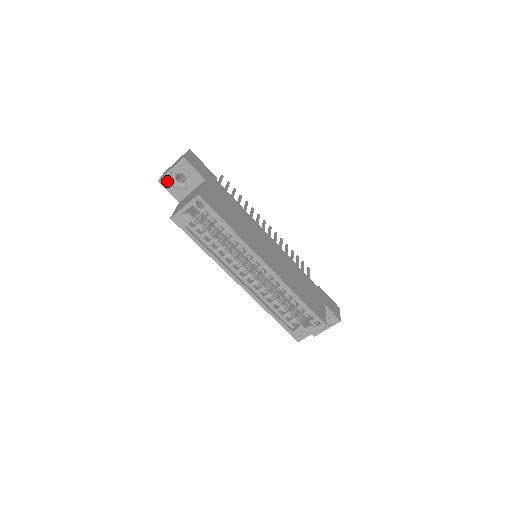
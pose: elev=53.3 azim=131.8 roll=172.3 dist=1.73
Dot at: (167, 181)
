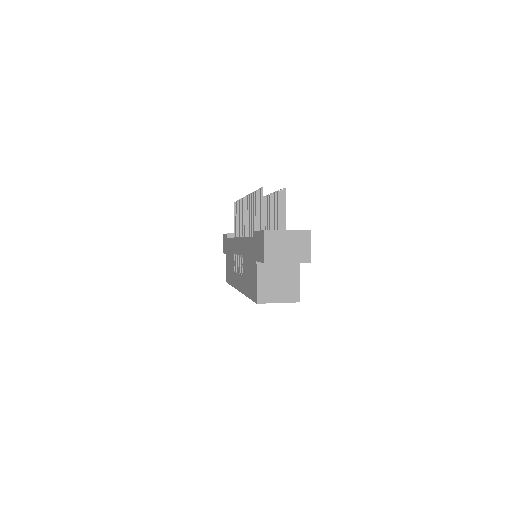
Dot at: occluded
